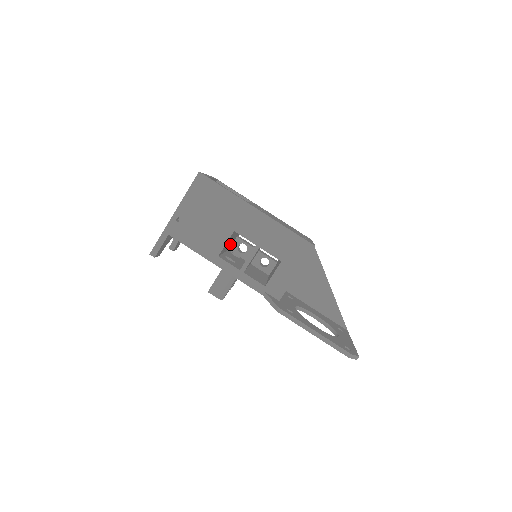
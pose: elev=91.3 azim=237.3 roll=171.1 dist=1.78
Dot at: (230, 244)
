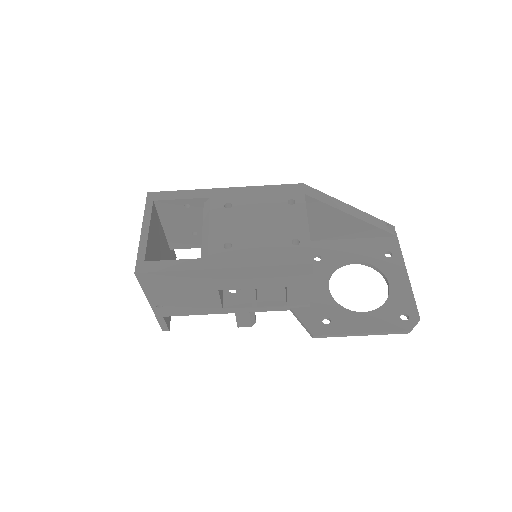
Dot at: occluded
